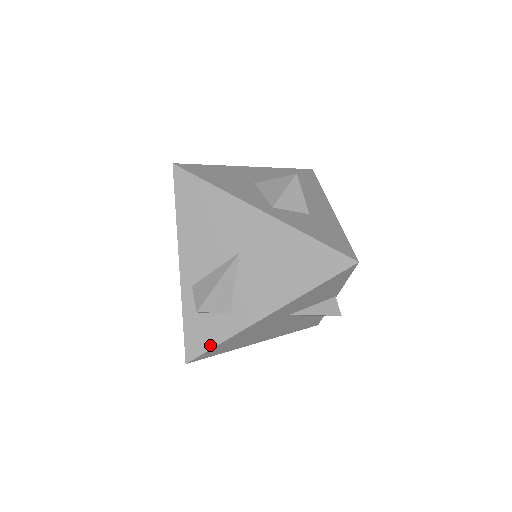
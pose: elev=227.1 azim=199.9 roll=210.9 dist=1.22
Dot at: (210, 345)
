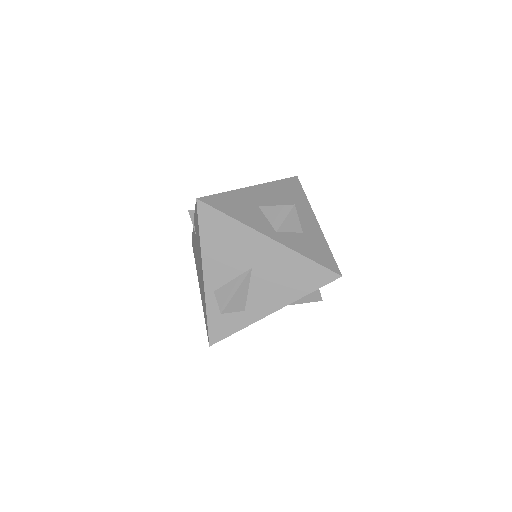
Dot at: (229, 333)
